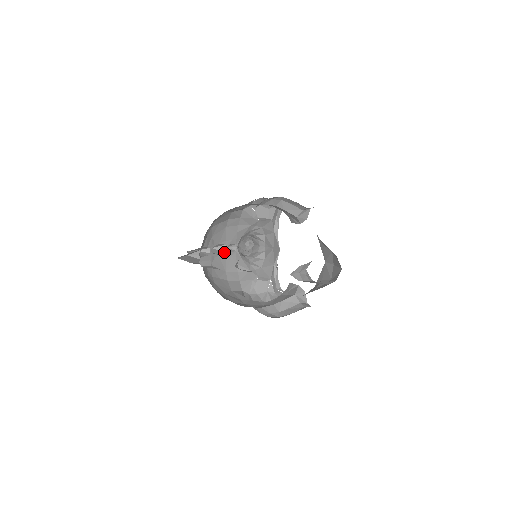
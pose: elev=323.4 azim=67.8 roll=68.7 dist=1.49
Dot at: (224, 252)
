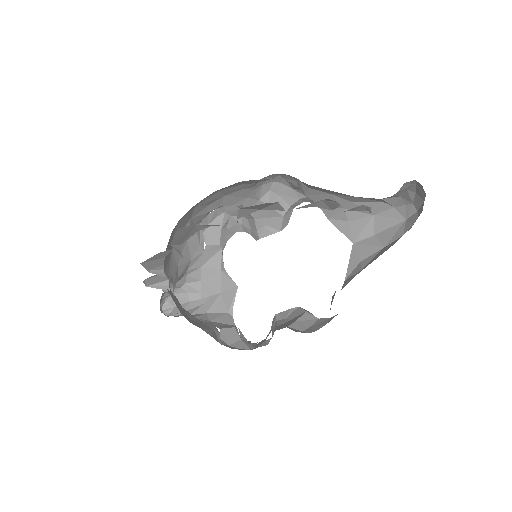
Dot at: (168, 290)
